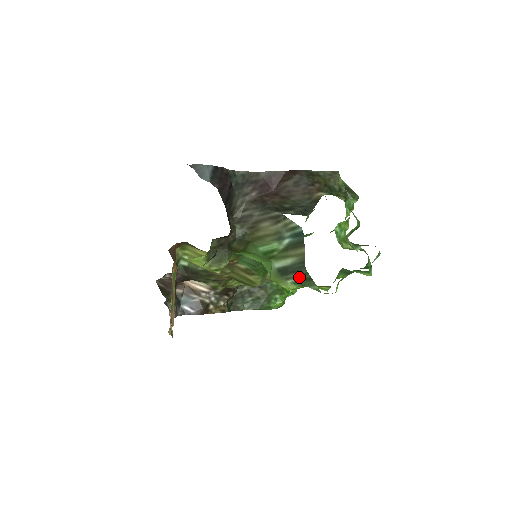
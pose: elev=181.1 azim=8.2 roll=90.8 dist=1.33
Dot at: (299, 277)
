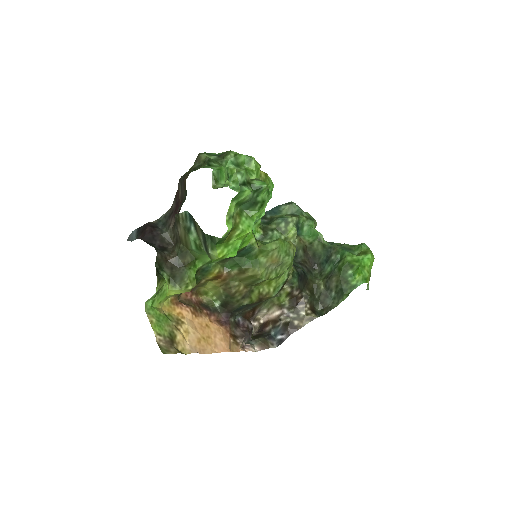
Dot at: (209, 243)
